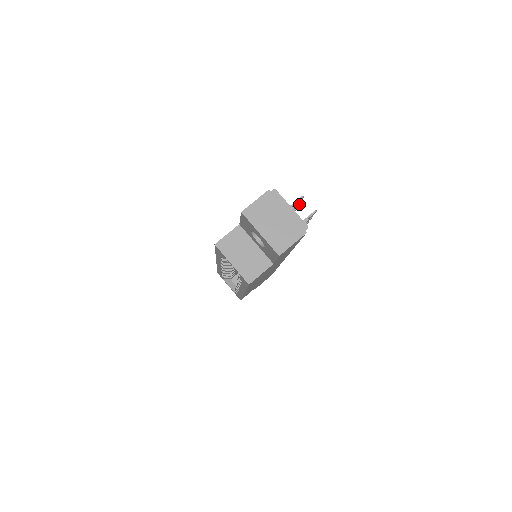
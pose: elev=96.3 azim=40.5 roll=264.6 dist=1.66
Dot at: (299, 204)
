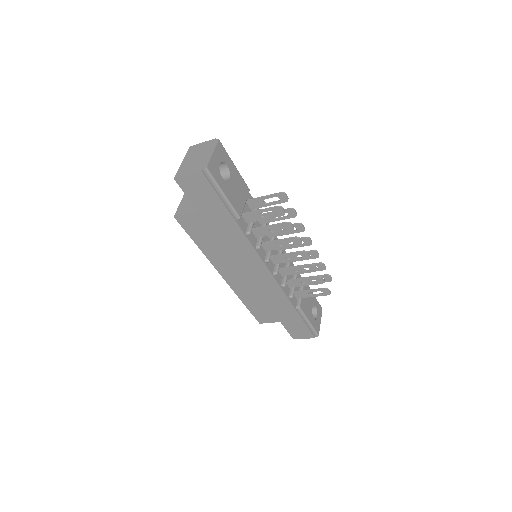
Dot at: (295, 213)
